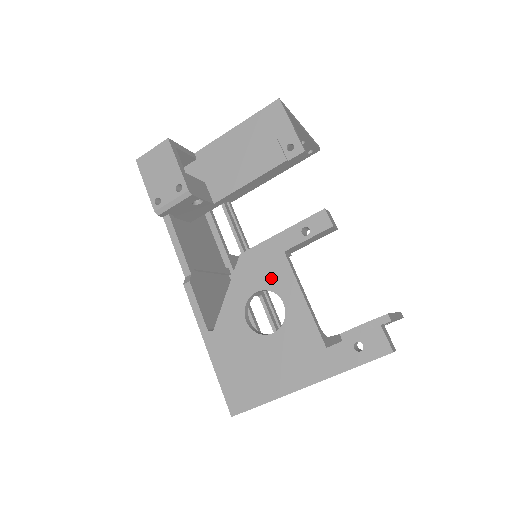
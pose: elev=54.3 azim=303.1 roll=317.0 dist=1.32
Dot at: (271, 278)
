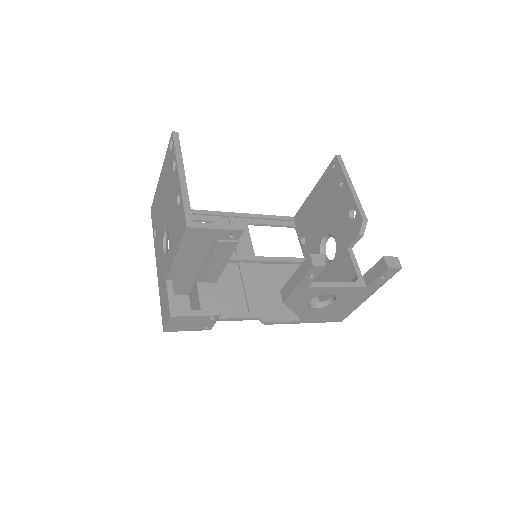
Dot at: (312, 295)
